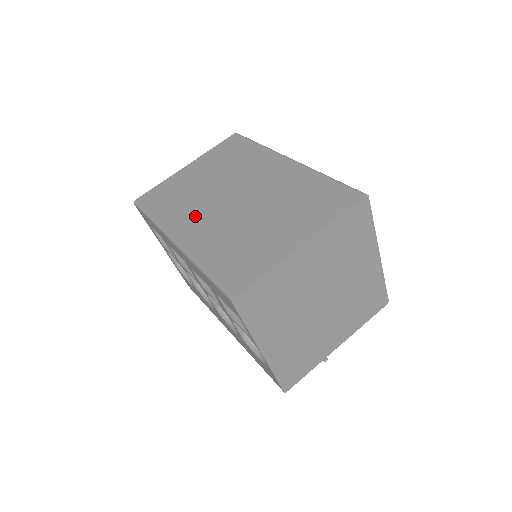
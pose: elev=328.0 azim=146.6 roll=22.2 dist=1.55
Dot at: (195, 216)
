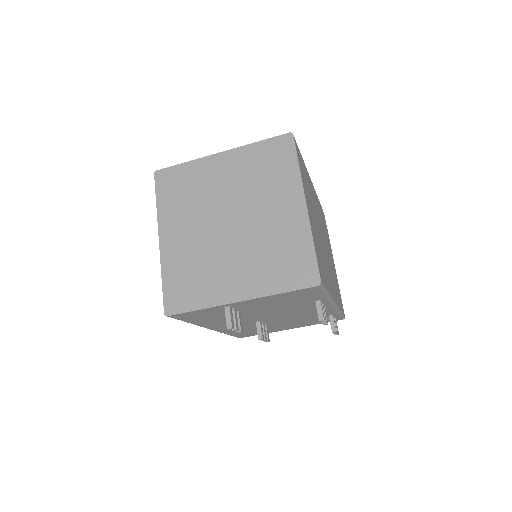
Dot at: occluded
